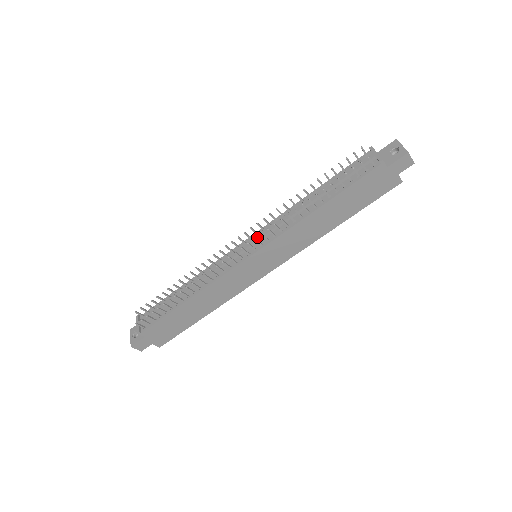
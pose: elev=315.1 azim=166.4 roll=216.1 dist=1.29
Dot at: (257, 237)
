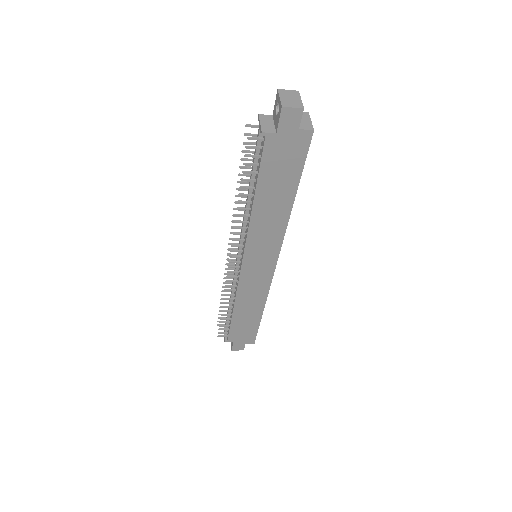
Dot at: occluded
